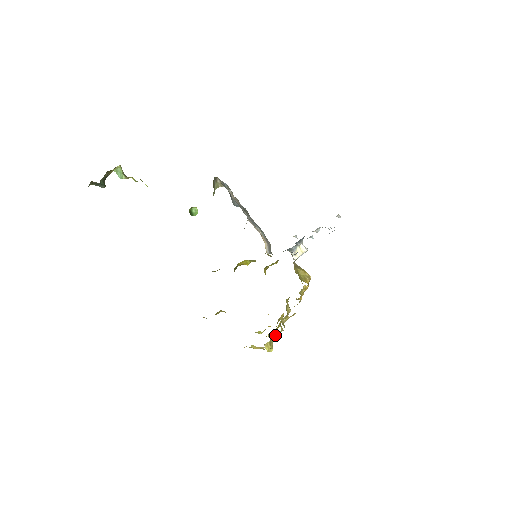
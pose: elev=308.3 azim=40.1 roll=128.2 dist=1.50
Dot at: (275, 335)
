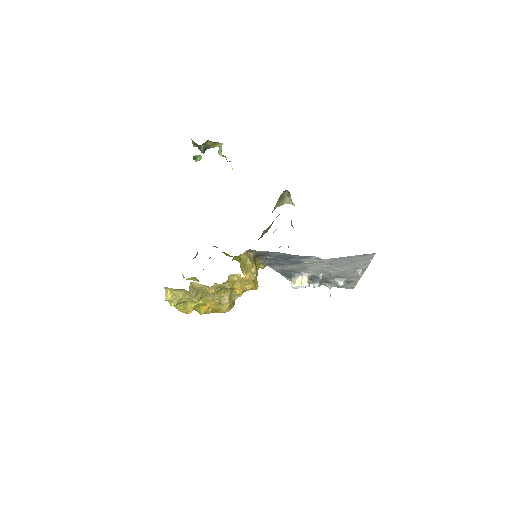
Dot at: (184, 295)
